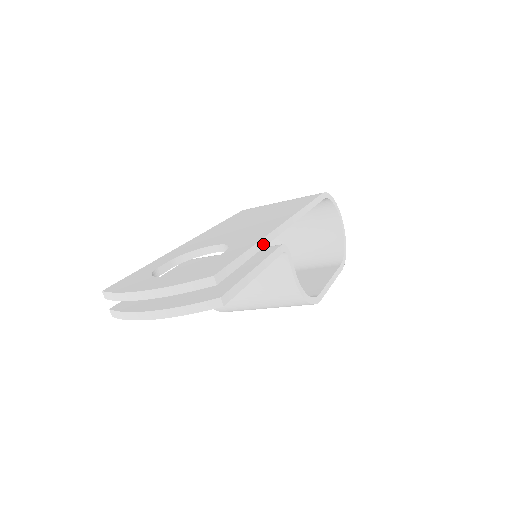
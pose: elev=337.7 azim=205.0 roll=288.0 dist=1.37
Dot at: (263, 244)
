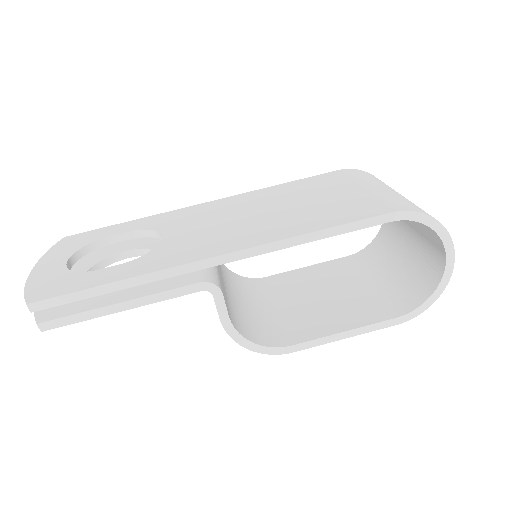
Dot at: (148, 279)
